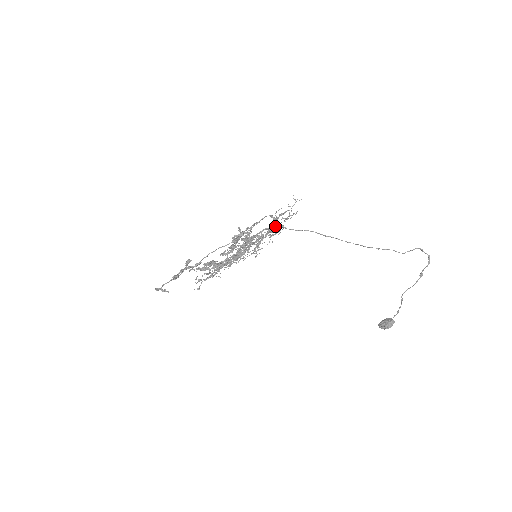
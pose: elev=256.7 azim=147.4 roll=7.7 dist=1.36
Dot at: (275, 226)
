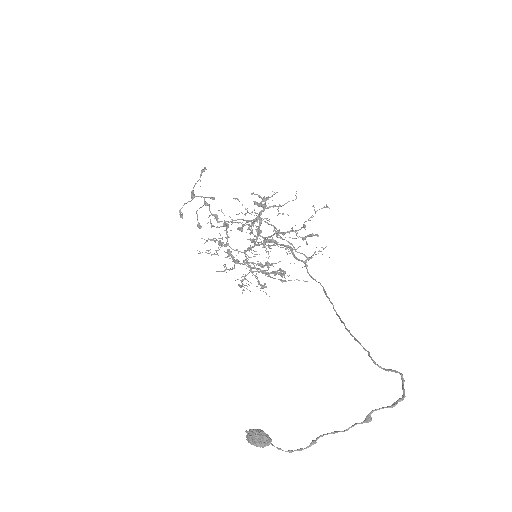
Dot at: (302, 260)
